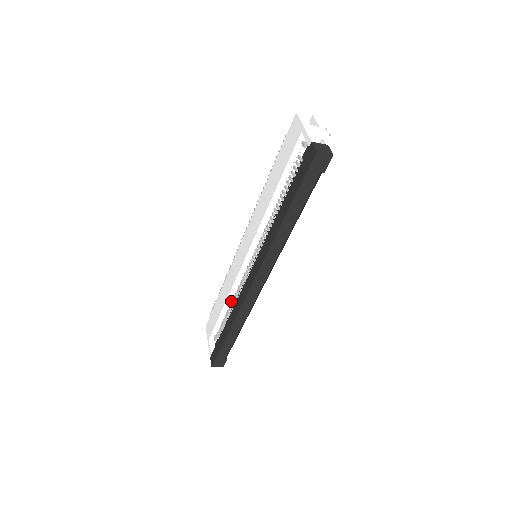
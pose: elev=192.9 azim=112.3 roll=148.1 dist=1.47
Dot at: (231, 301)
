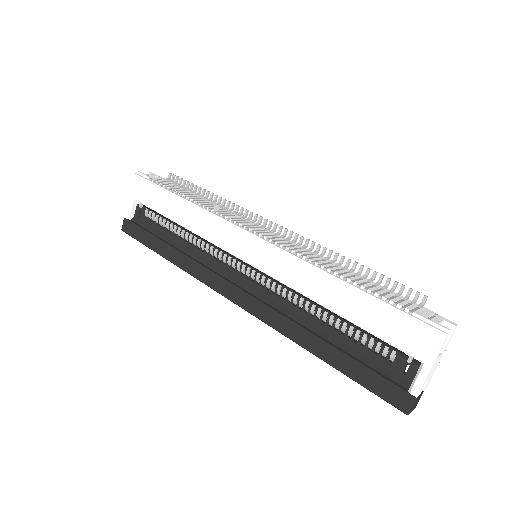
Dot at: (191, 235)
